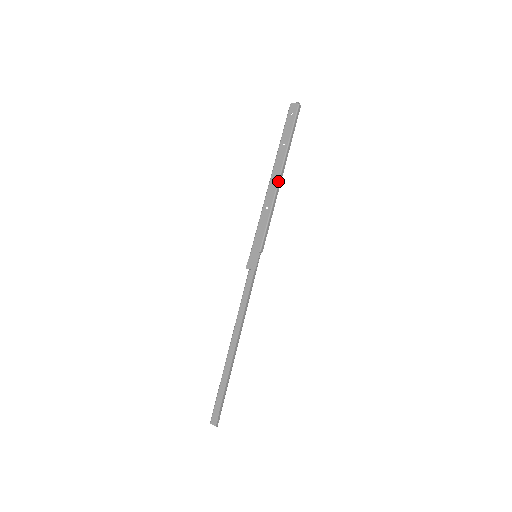
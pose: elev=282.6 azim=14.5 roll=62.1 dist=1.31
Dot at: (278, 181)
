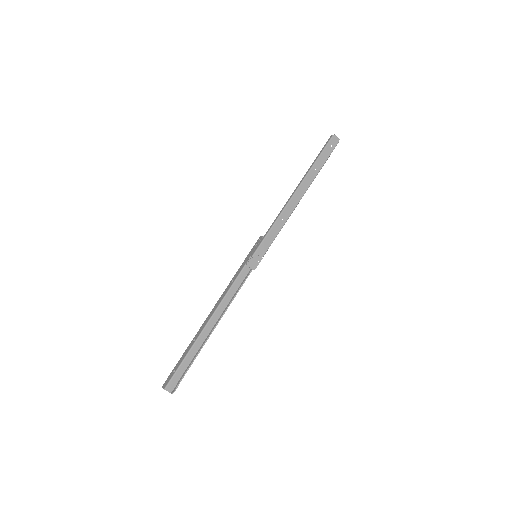
Dot at: occluded
